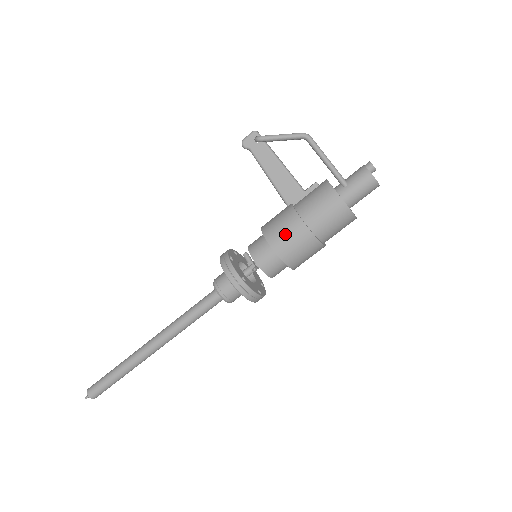
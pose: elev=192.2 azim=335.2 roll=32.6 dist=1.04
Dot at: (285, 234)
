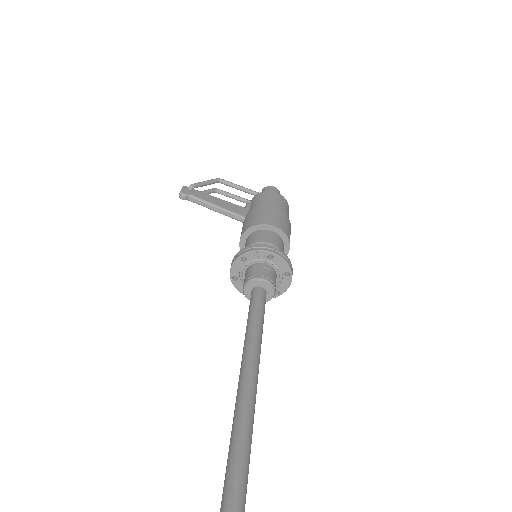
Dot at: (266, 215)
